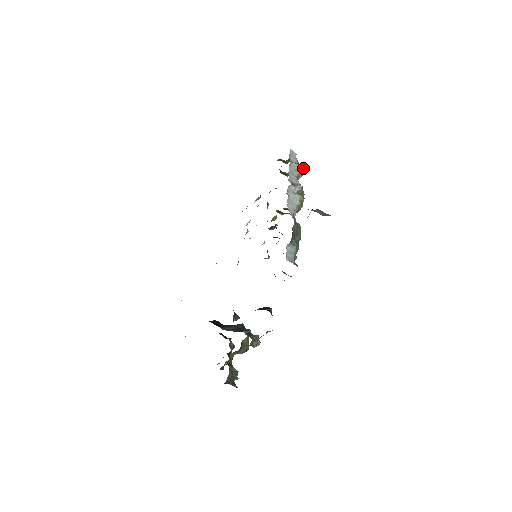
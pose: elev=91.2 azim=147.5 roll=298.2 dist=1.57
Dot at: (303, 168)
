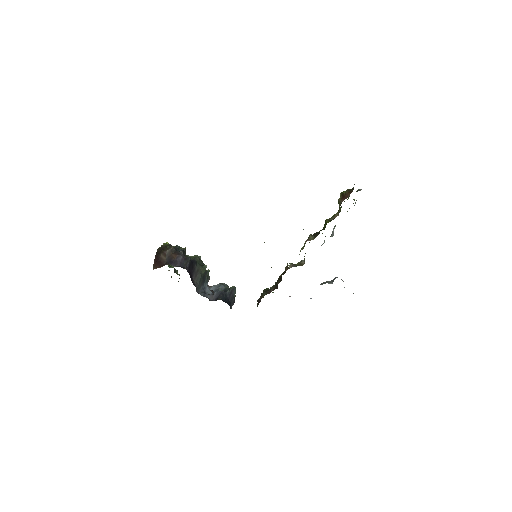
Dot at: occluded
